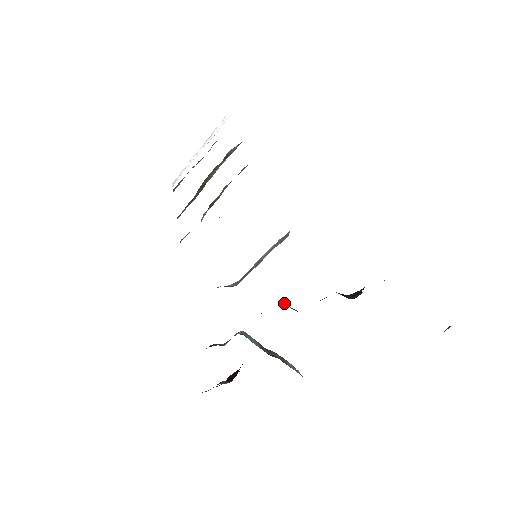
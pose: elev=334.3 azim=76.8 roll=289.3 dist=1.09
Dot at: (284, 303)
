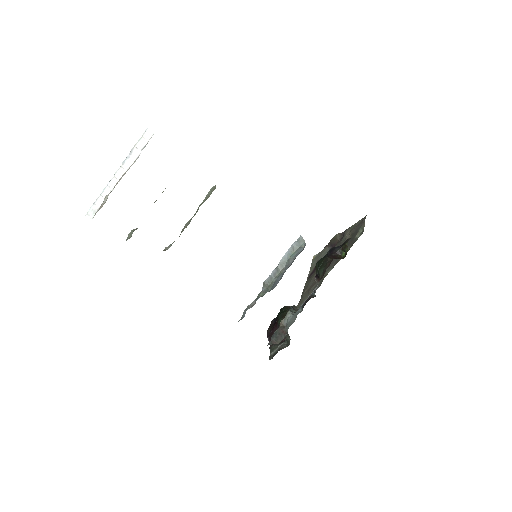
Dot at: occluded
